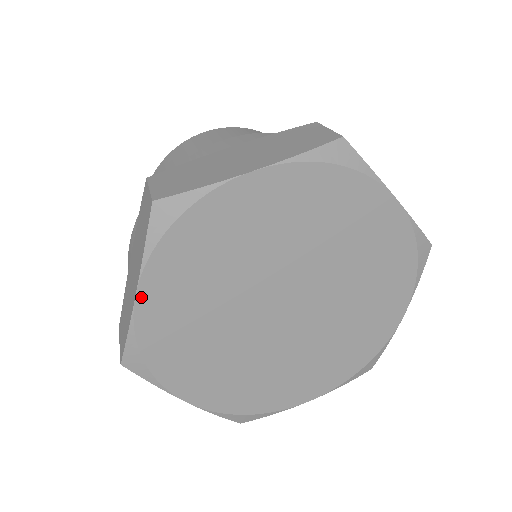
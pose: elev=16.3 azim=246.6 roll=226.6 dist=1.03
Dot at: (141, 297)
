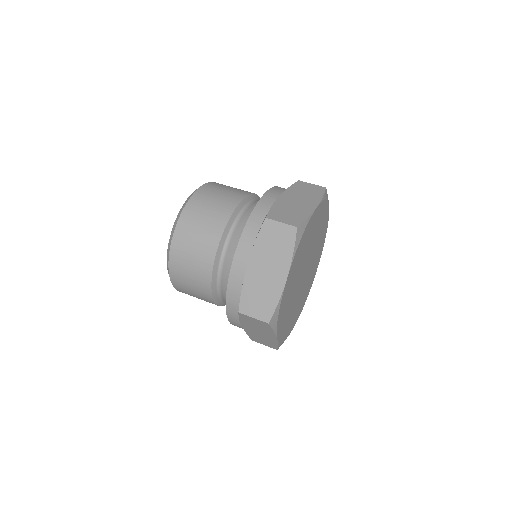
Dot at: (288, 278)
